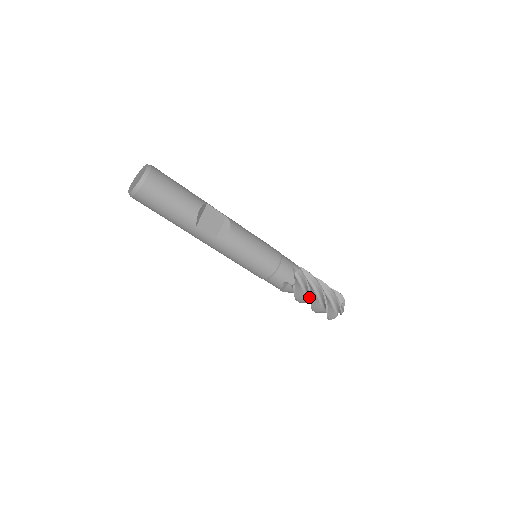
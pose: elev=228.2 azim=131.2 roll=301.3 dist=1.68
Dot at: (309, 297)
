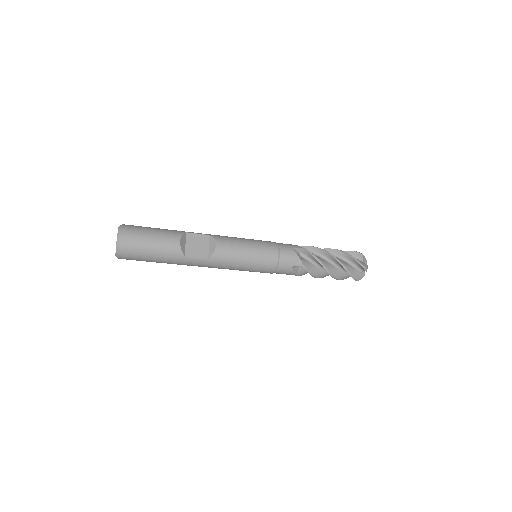
Dot at: (325, 269)
